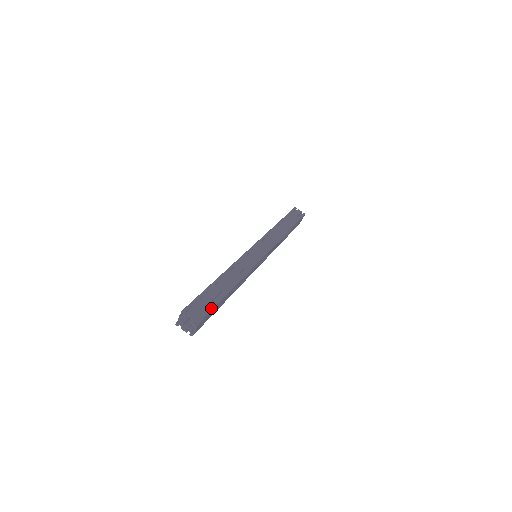
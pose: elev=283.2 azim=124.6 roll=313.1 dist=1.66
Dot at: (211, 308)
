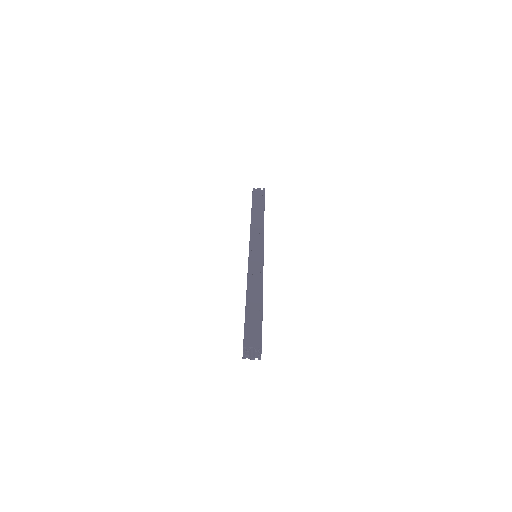
Dot at: (261, 329)
